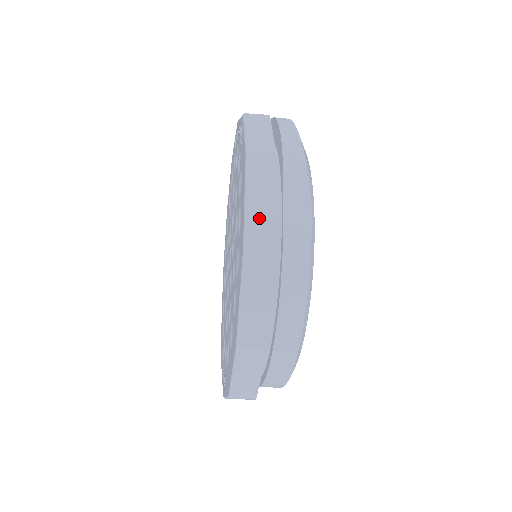
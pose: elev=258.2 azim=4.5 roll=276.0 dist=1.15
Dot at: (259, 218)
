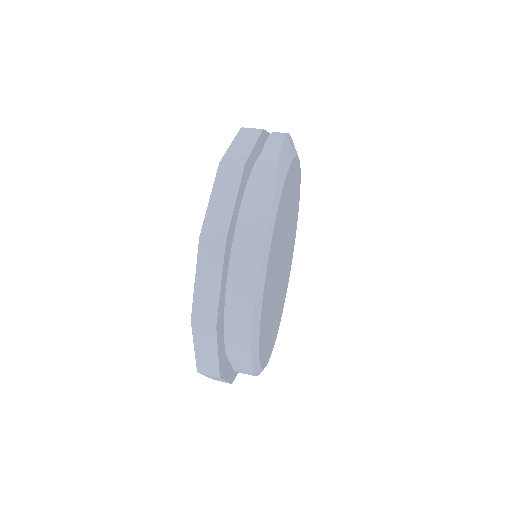
Dot at: (217, 214)
